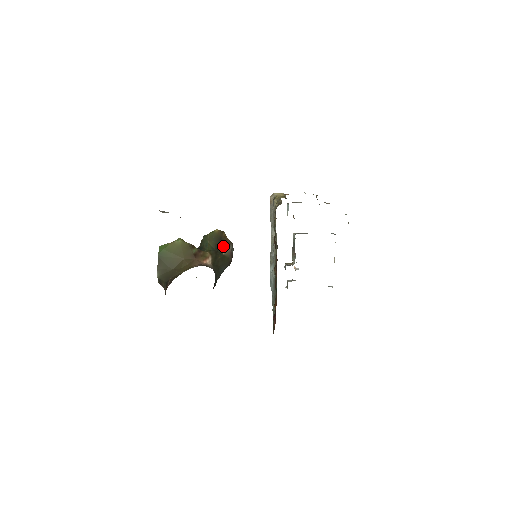
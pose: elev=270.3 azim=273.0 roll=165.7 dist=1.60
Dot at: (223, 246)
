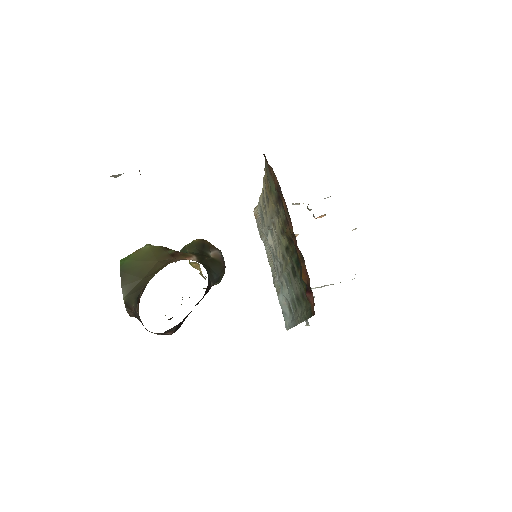
Dot at: (209, 250)
